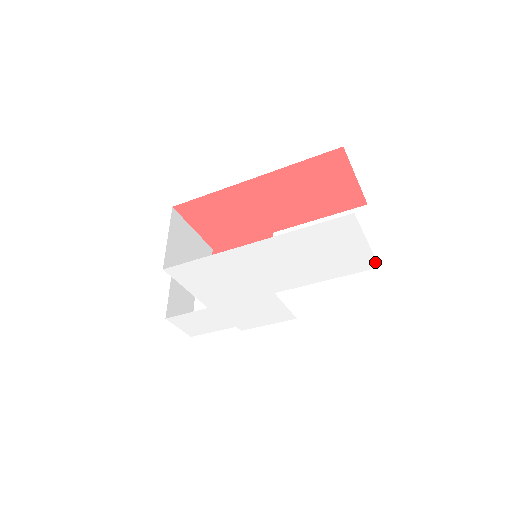
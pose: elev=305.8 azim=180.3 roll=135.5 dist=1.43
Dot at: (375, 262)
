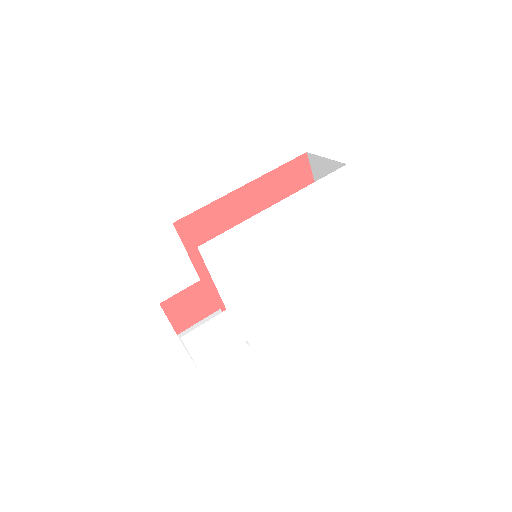
Dot at: (358, 223)
